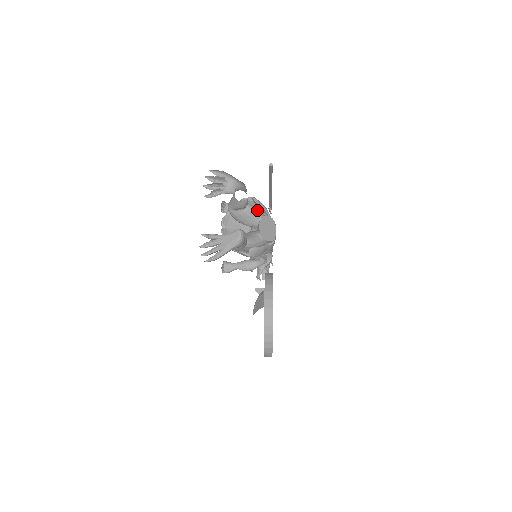
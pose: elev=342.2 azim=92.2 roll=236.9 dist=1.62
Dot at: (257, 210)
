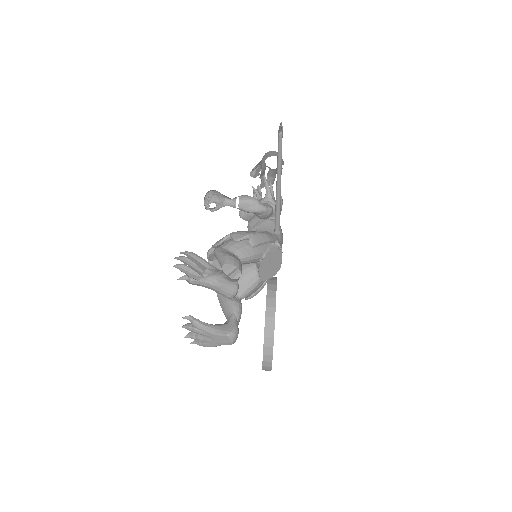
Dot at: (256, 255)
